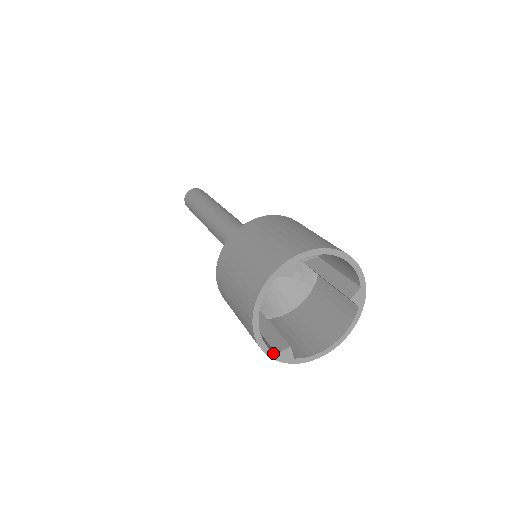
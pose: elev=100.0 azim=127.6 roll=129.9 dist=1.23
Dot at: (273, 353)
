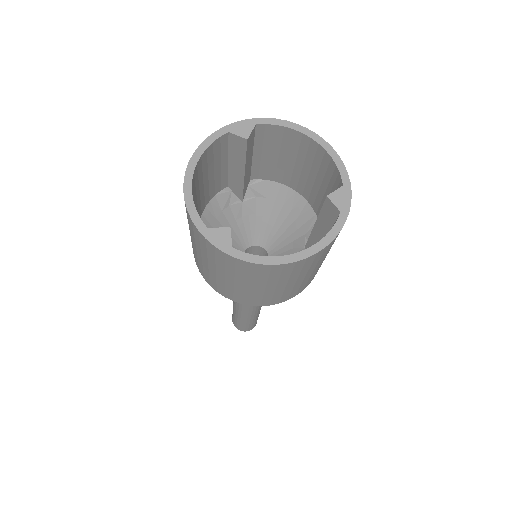
Dot at: (203, 225)
